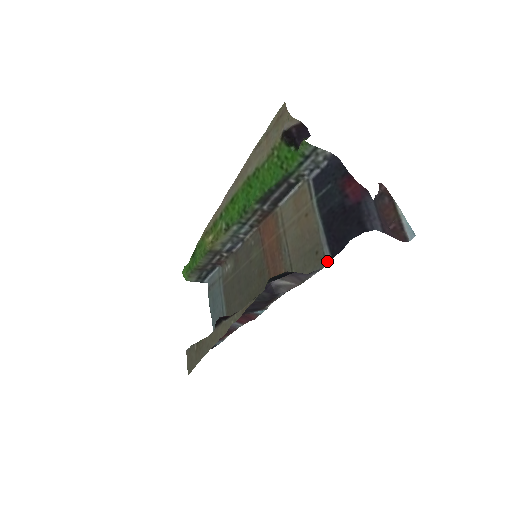
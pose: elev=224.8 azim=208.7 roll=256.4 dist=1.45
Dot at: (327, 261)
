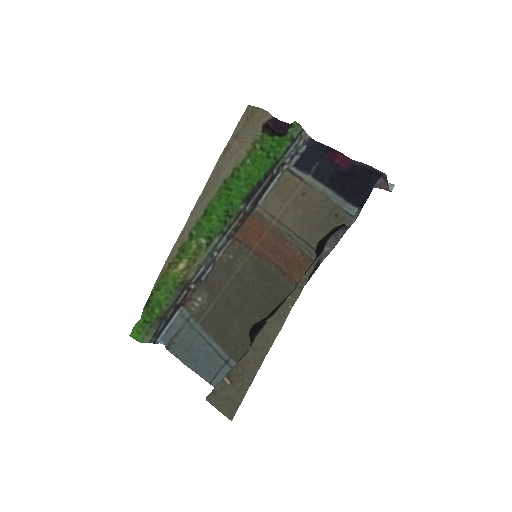
Dot at: (354, 215)
